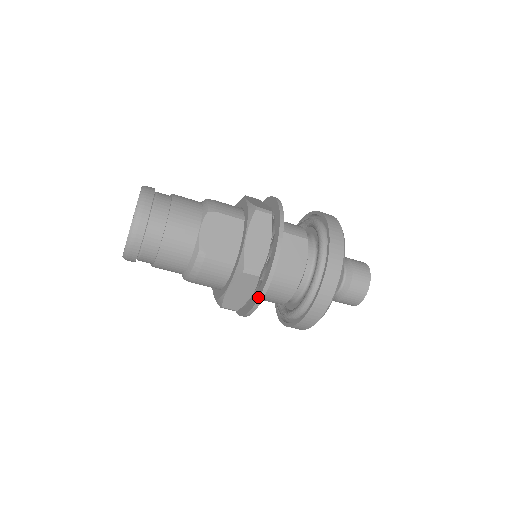
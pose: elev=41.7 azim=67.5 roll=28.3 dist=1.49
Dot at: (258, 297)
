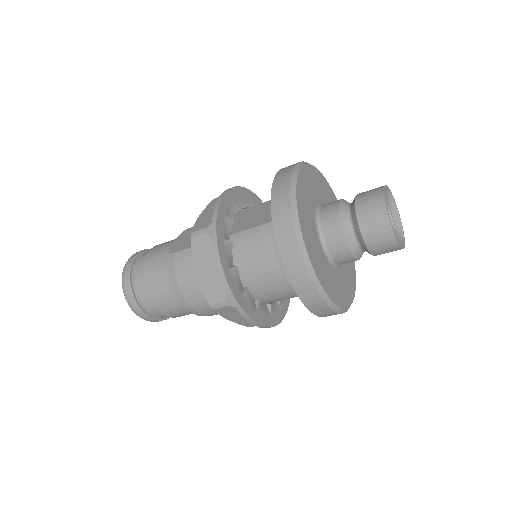
Dot at: (215, 254)
